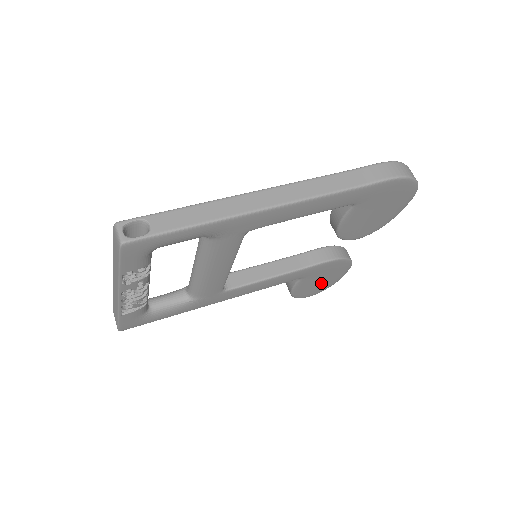
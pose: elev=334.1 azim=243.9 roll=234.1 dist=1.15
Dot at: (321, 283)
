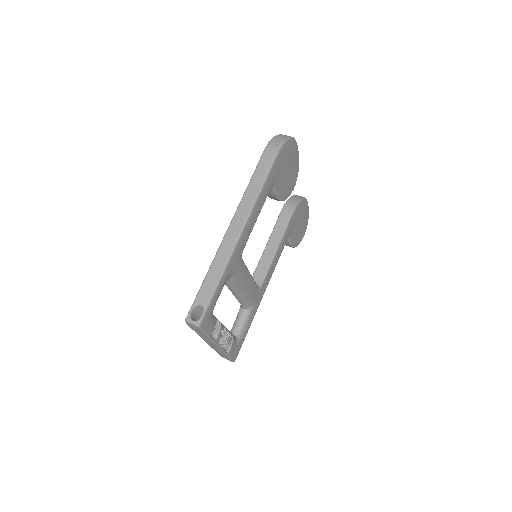
Dot at: (301, 225)
